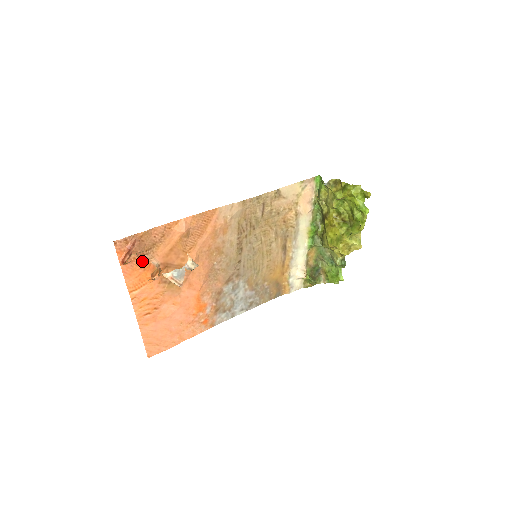
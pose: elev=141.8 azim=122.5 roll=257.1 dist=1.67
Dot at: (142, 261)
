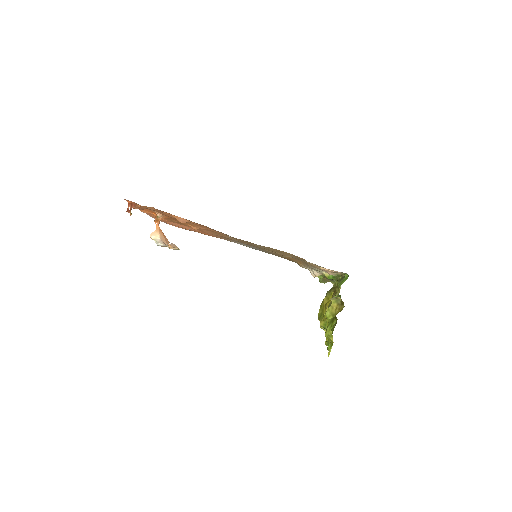
Dot at: occluded
